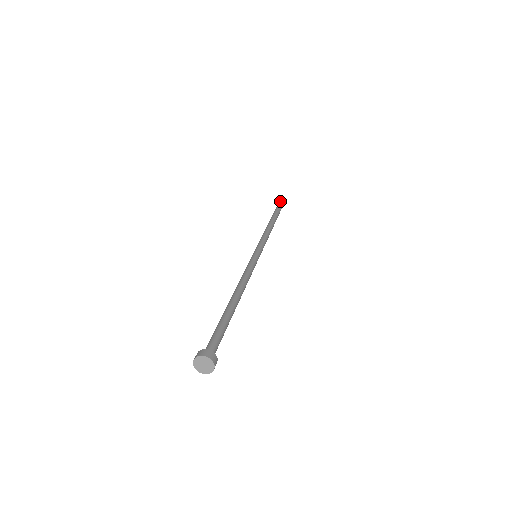
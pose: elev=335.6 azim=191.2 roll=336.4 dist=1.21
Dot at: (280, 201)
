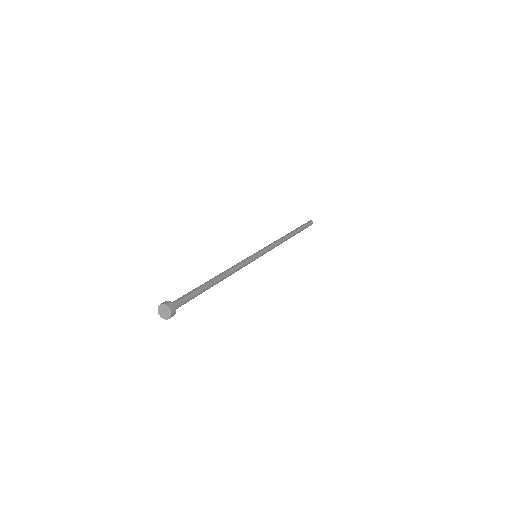
Dot at: (305, 223)
